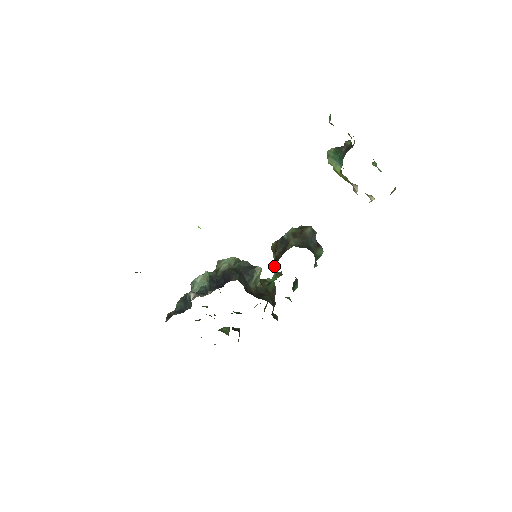
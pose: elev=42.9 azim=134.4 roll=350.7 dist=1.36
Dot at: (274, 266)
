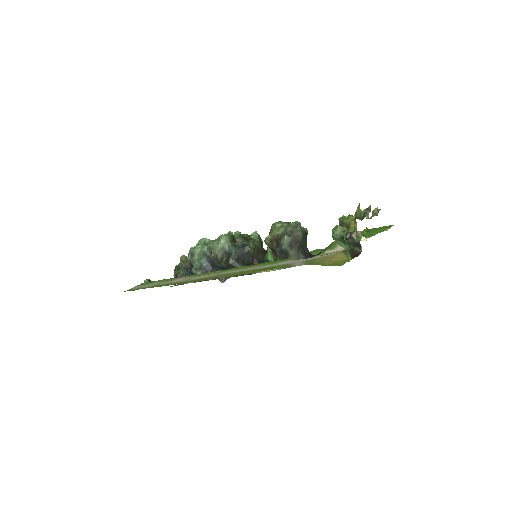
Dot at: occluded
